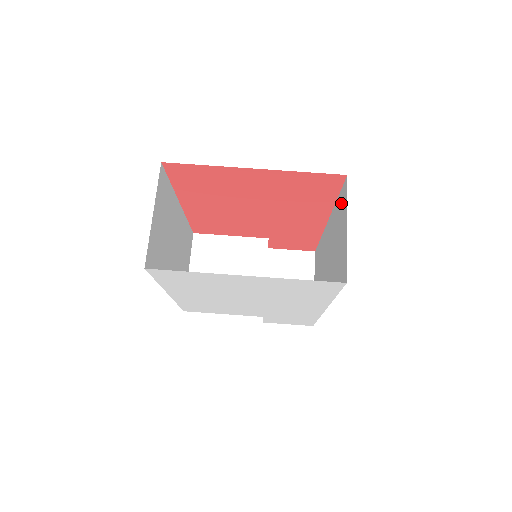
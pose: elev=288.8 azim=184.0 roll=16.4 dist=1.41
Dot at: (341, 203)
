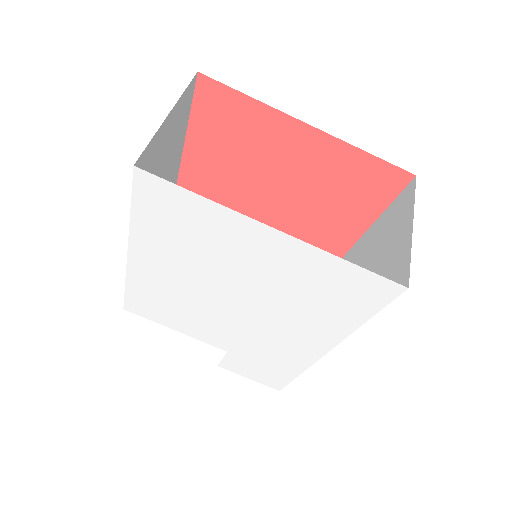
Dot at: (394, 212)
